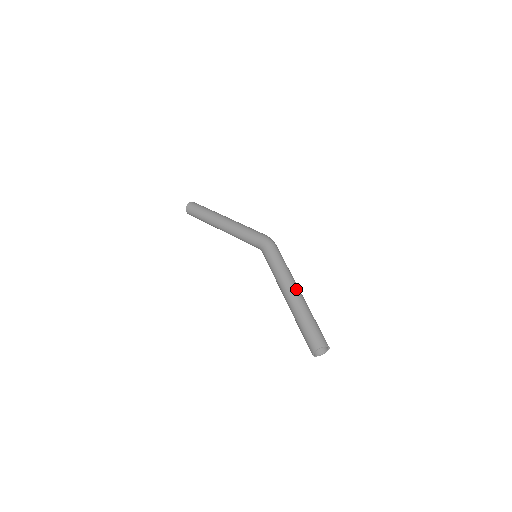
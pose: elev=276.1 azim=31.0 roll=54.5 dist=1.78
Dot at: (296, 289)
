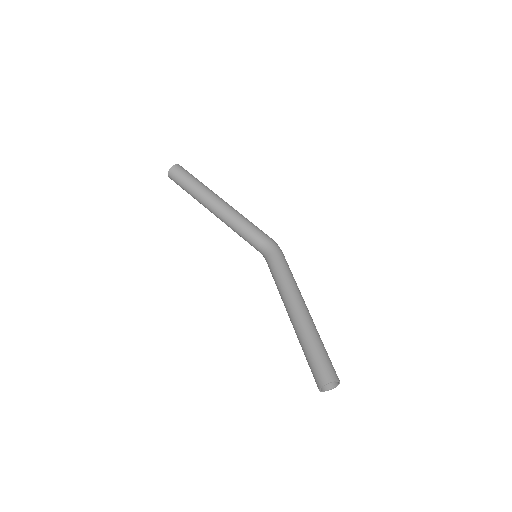
Dot at: occluded
